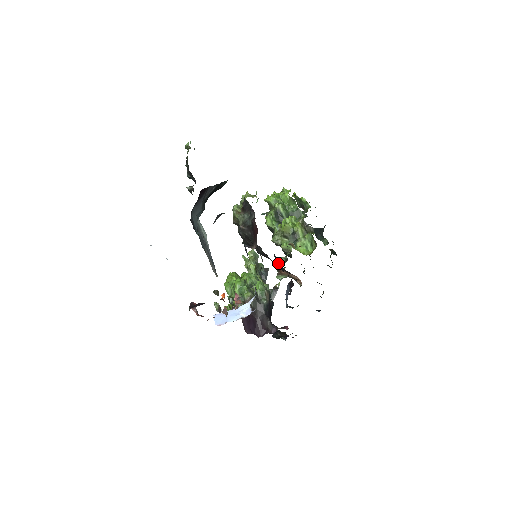
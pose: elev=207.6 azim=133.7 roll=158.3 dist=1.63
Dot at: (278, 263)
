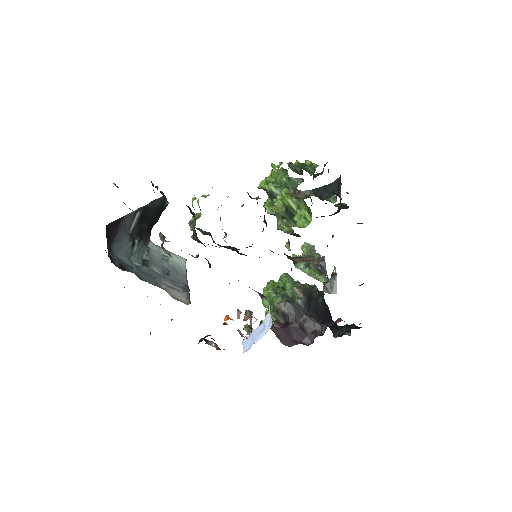
Dot at: occluded
